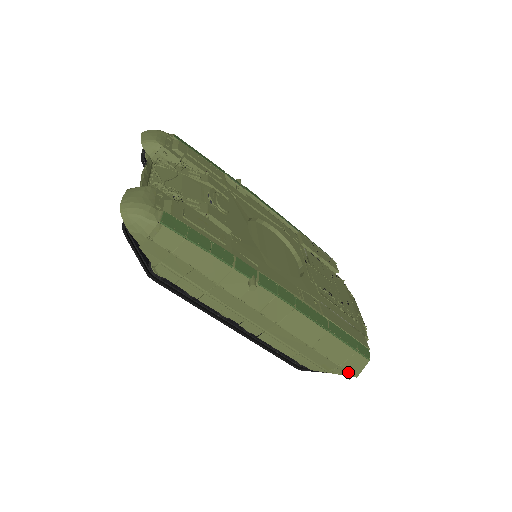
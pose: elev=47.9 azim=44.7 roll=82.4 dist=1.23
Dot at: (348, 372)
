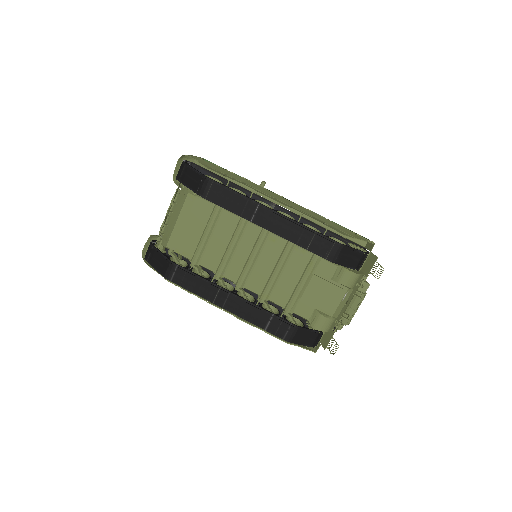
Dot at: (365, 239)
